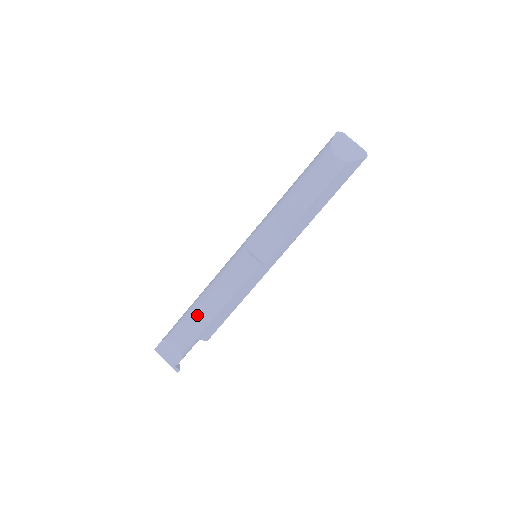
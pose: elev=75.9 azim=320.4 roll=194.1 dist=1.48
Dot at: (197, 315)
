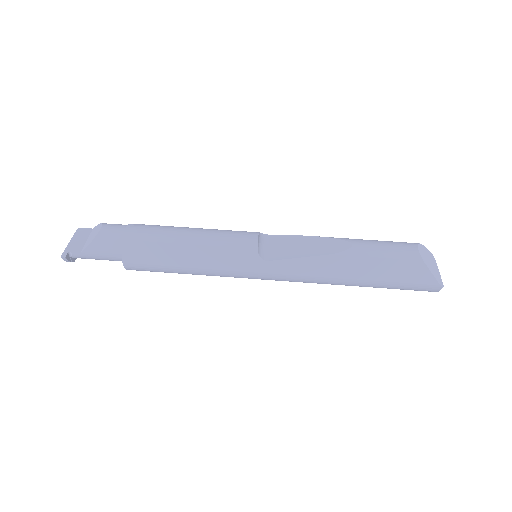
Dot at: (153, 227)
